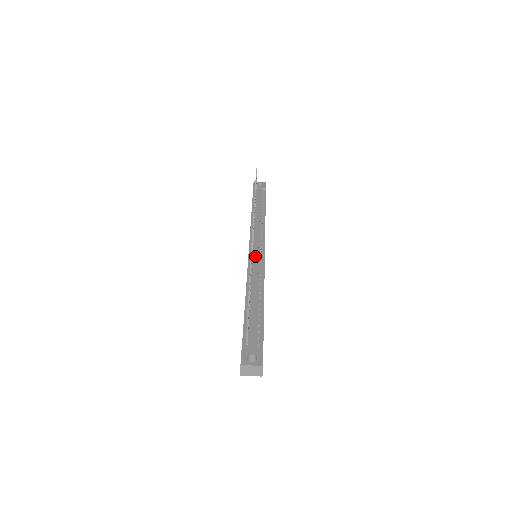
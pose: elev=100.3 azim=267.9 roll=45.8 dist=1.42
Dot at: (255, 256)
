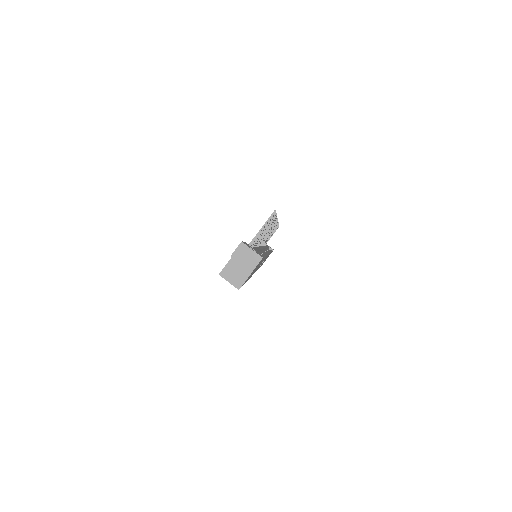
Dot at: occluded
